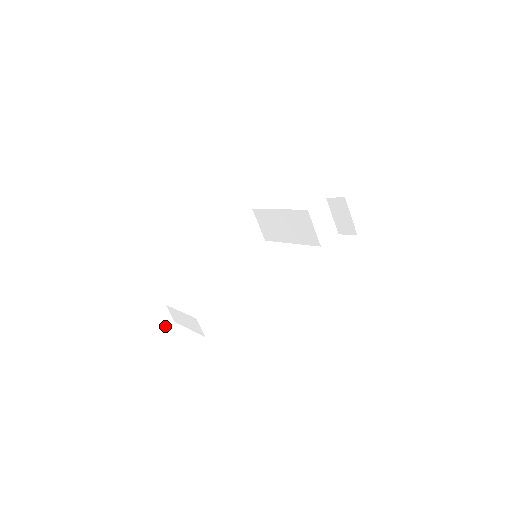
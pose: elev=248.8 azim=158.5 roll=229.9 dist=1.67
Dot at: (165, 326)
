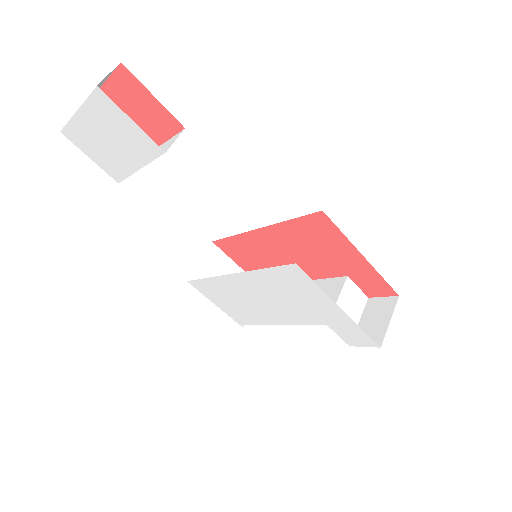
Dot at: (107, 171)
